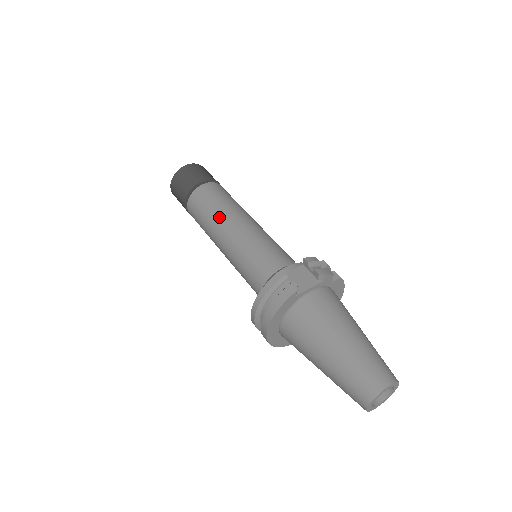
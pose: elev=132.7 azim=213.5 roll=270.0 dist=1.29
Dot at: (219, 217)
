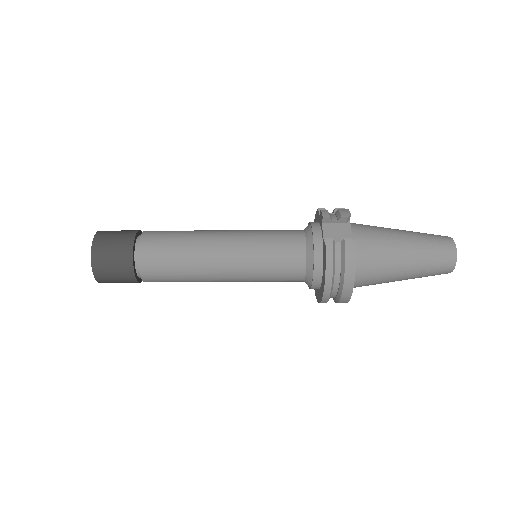
Dot at: (199, 255)
